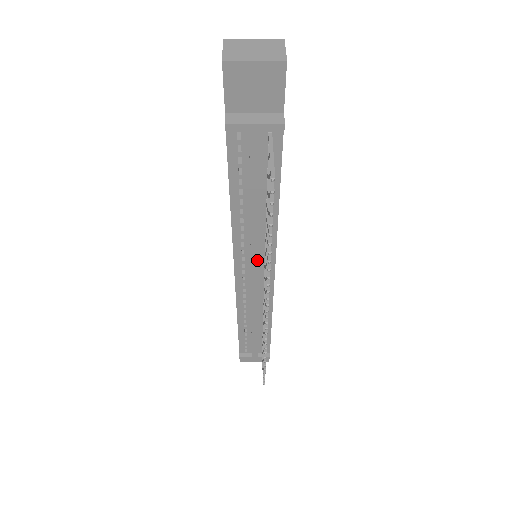
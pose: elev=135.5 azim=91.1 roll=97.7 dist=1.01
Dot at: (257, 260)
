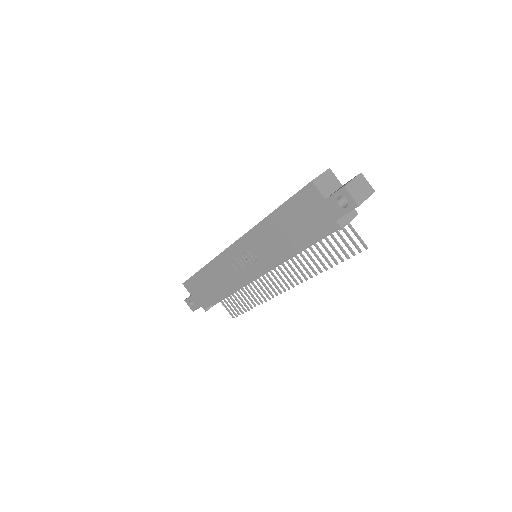
Dot at: occluded
